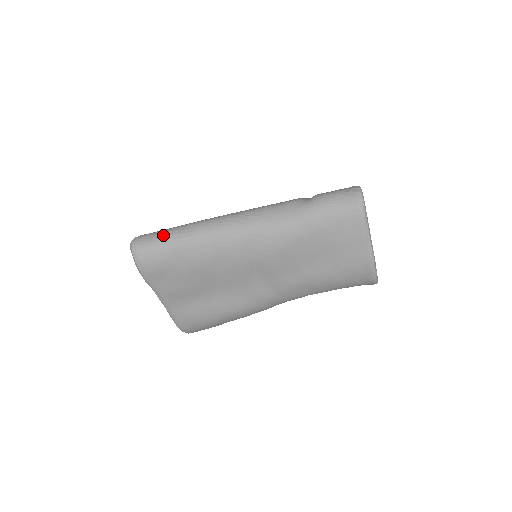
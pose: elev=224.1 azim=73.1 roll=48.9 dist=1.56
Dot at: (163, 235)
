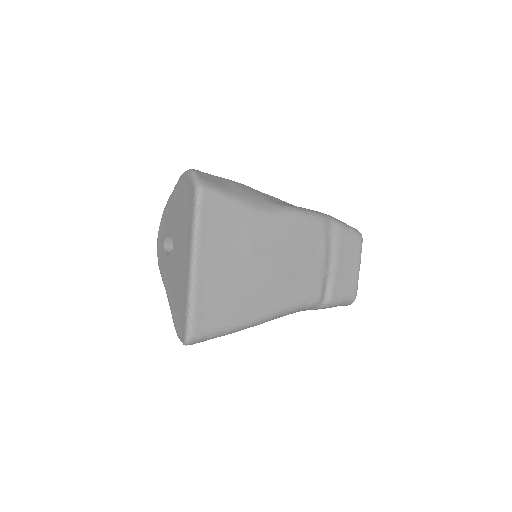
Dot at: occluded
